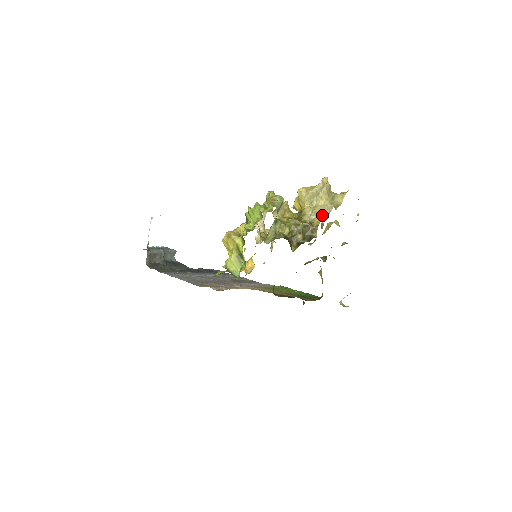
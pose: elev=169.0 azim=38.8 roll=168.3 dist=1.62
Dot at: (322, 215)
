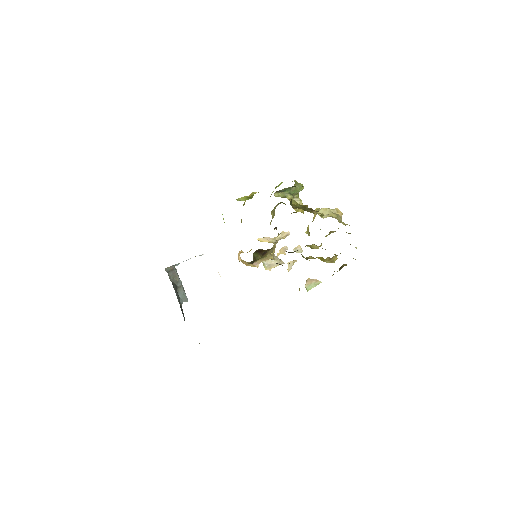
Dot at: occluded
